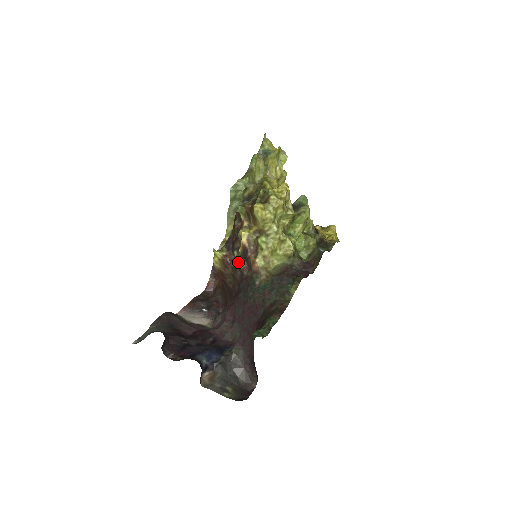
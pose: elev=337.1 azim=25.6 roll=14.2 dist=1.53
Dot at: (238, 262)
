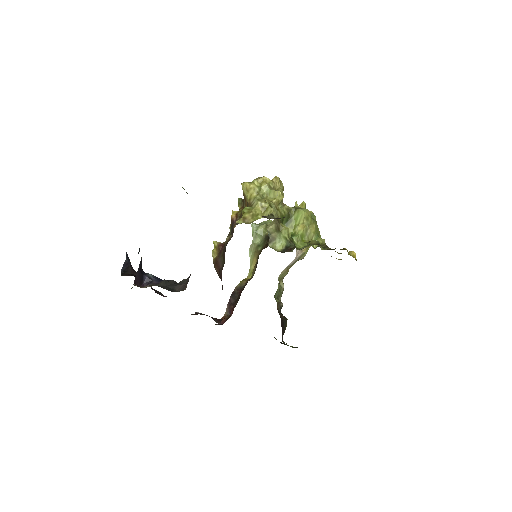
Dot at: (227, 238)
